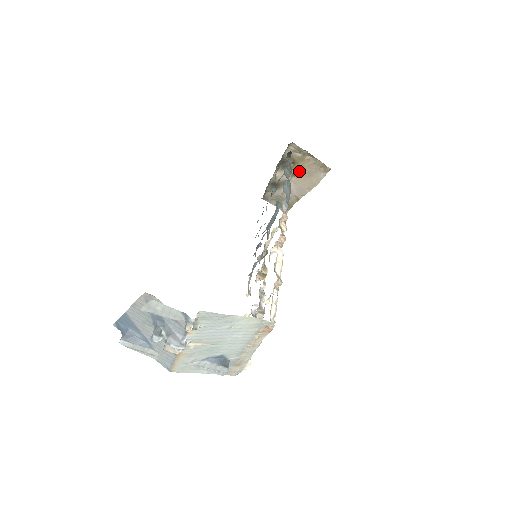
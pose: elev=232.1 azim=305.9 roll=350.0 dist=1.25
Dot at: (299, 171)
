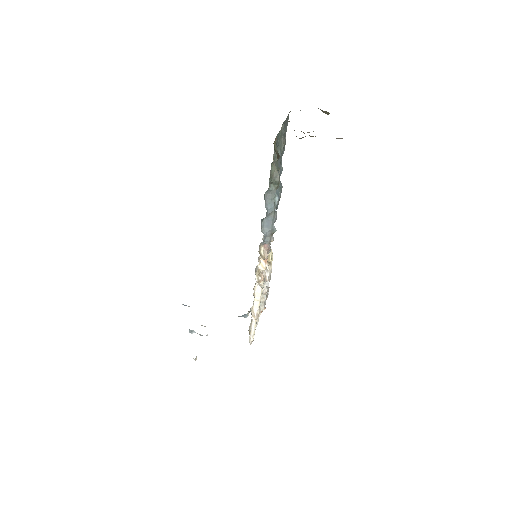
Dot at: occluded
